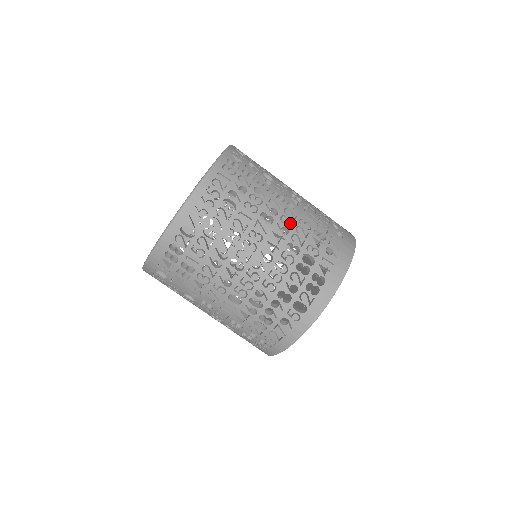
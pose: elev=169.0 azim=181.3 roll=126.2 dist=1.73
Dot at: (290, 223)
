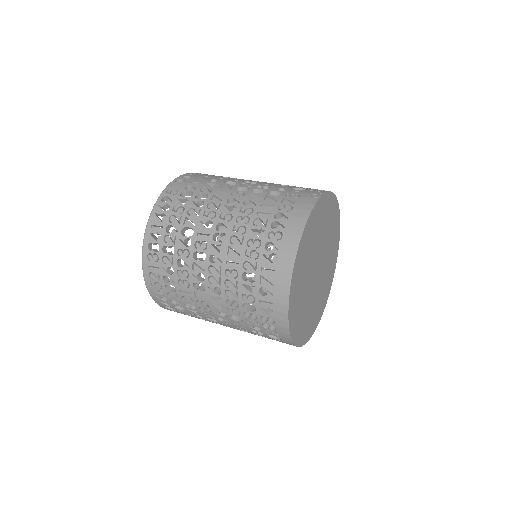
Dot at: (218, 281)
